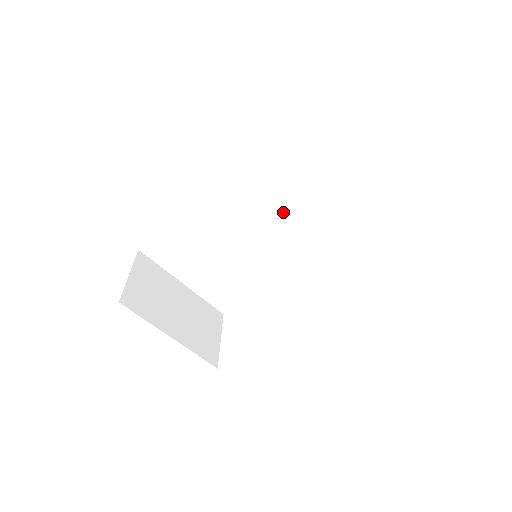
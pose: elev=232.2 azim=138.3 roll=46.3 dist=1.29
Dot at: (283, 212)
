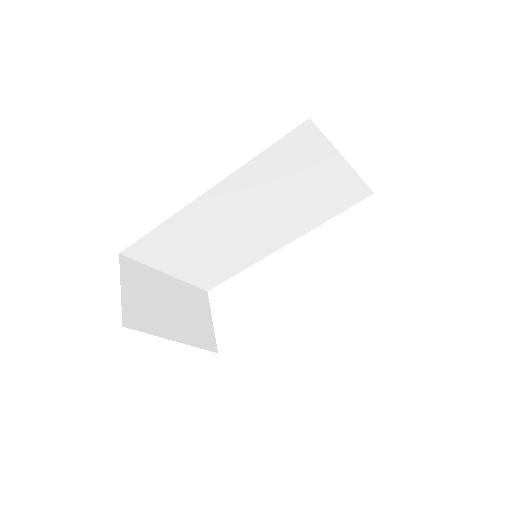
Dot at: (276, 204)
